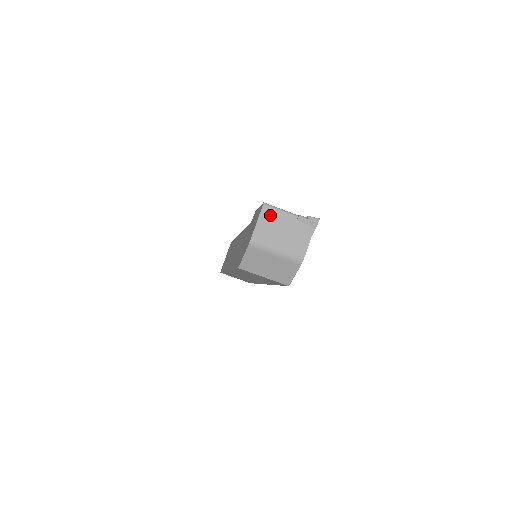
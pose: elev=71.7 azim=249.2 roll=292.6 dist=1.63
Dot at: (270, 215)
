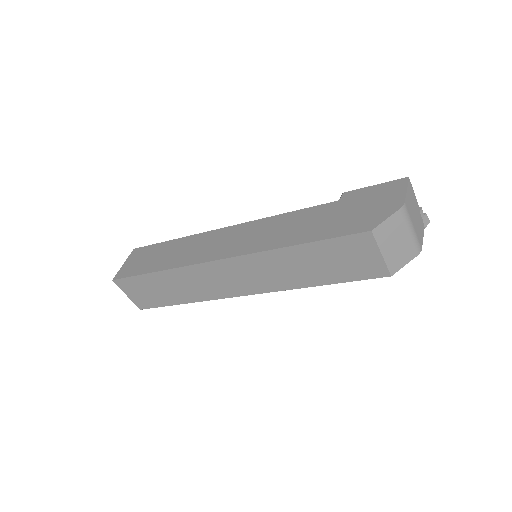
Dot at: (411, 192)
